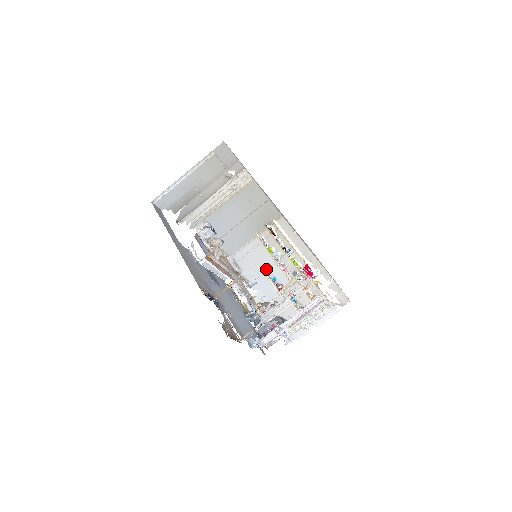
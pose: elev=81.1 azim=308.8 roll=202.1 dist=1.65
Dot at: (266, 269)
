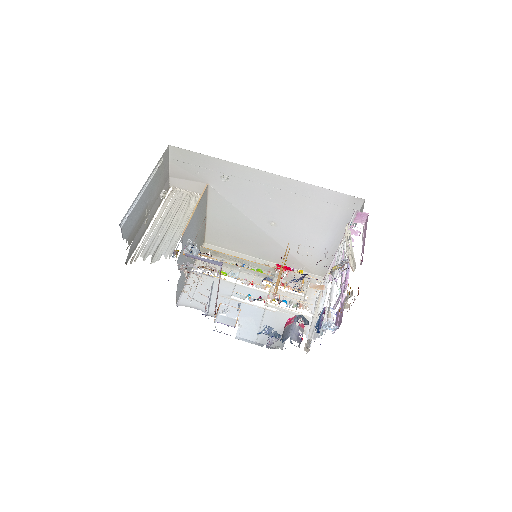
Dot at: (230, 294)
